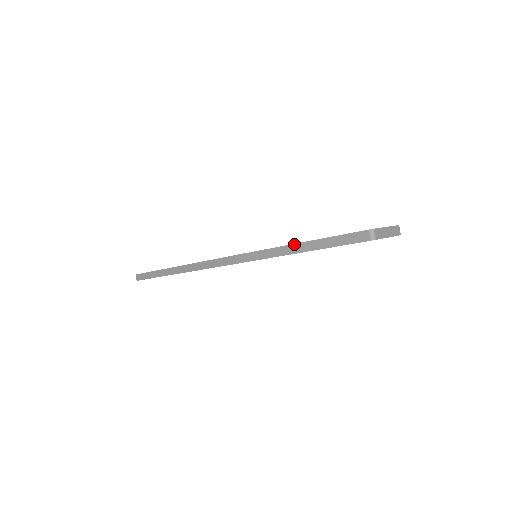
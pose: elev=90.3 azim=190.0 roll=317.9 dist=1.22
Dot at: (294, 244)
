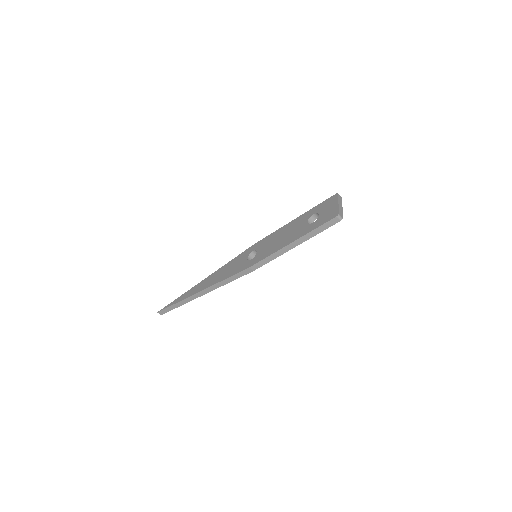
Dot at: (291, 244)
